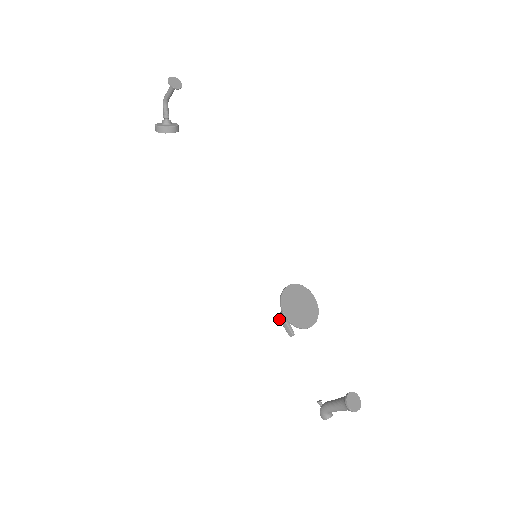
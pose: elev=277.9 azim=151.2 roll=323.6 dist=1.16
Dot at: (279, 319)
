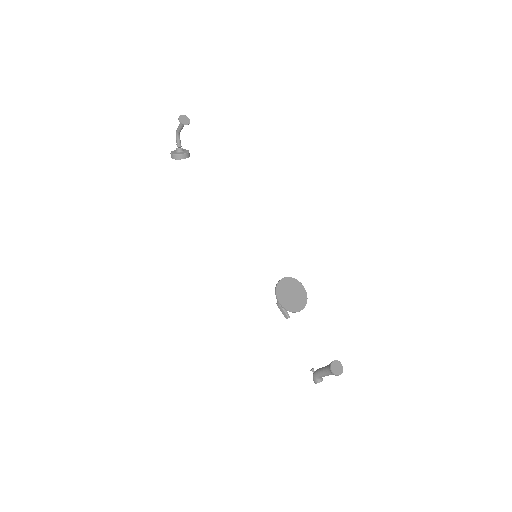
Dot at: (277, 305)
